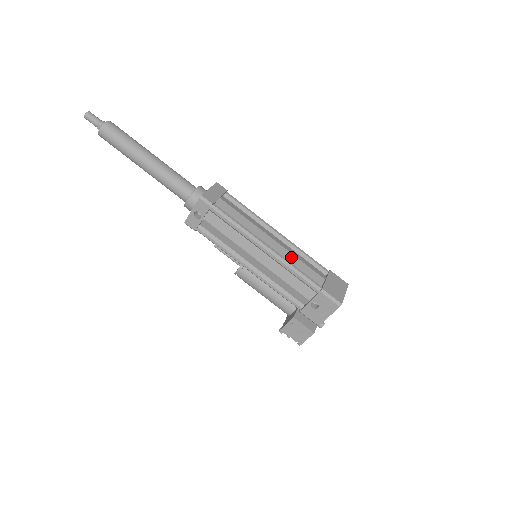
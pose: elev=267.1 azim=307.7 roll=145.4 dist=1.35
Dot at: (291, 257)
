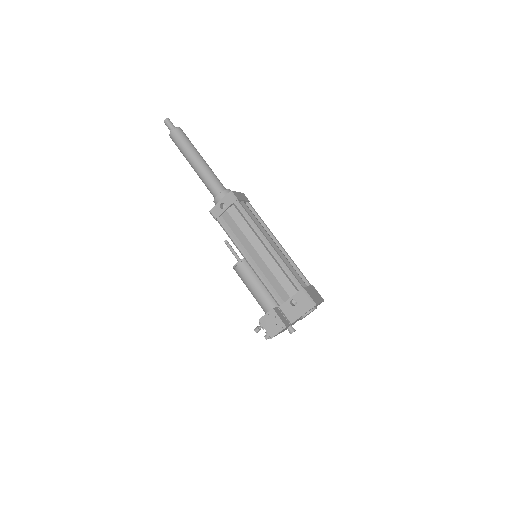
Dot at: (285, 260)
